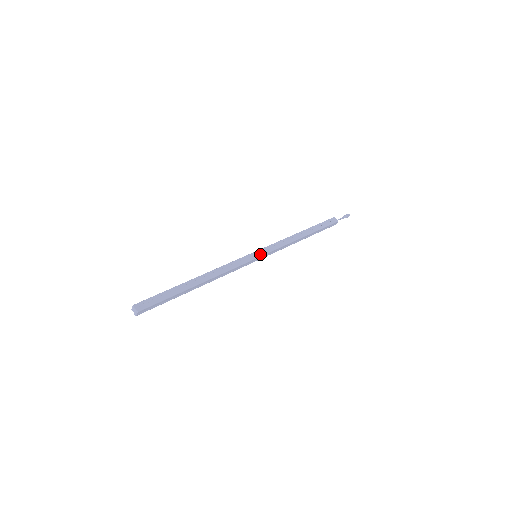
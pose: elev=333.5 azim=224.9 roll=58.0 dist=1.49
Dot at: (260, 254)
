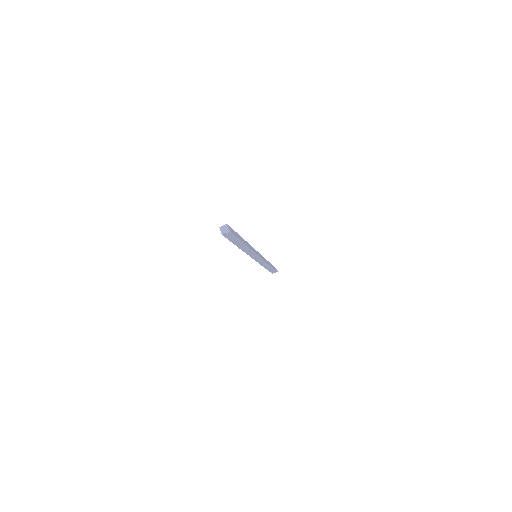
Dot at: occluded
